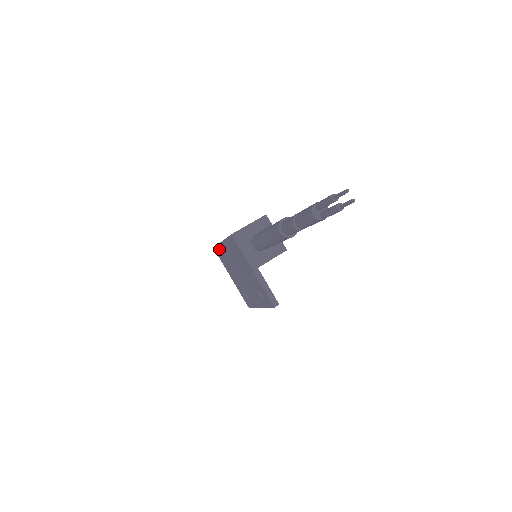
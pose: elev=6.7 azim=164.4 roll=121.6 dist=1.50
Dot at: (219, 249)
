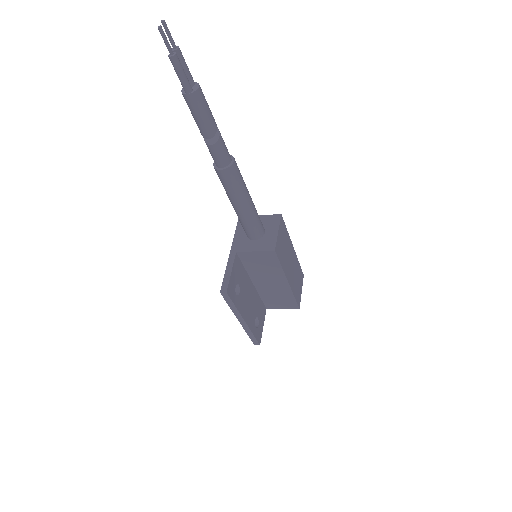
Dot at: occluded
